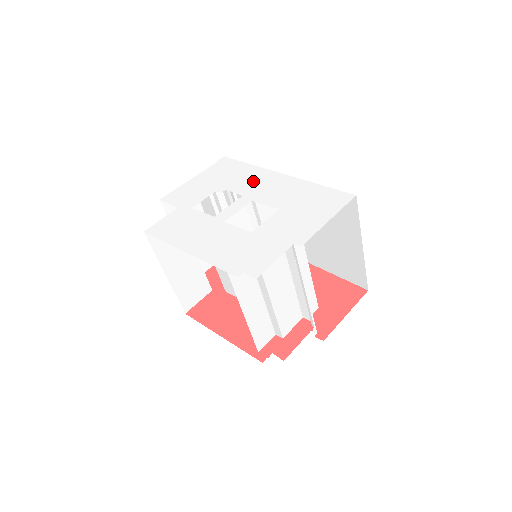
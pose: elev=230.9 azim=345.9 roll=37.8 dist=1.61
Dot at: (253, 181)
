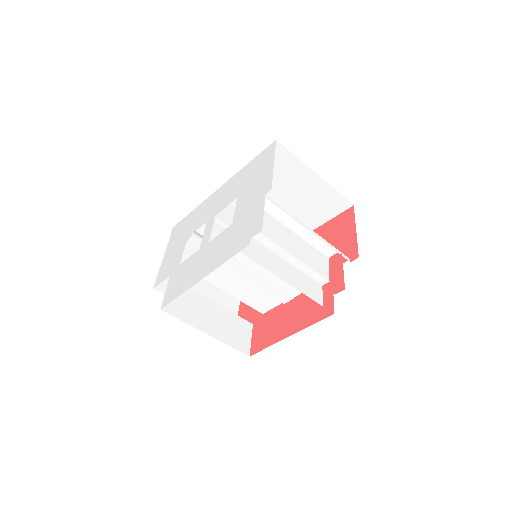
Dot at: (205, 211)
